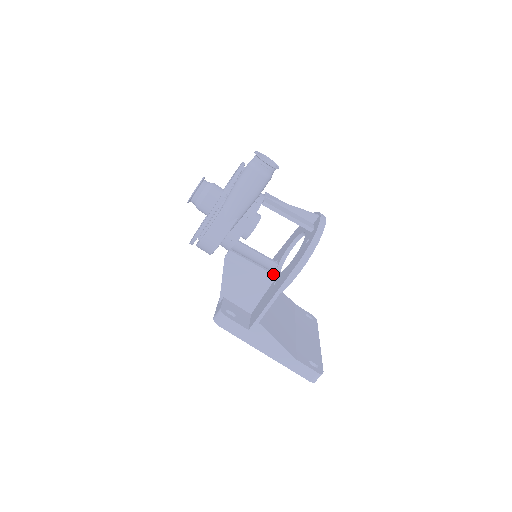
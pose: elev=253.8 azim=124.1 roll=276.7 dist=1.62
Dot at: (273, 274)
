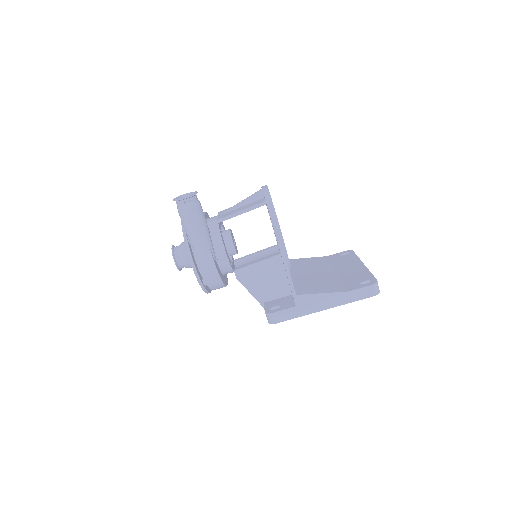
Dot at: (276, 255)
